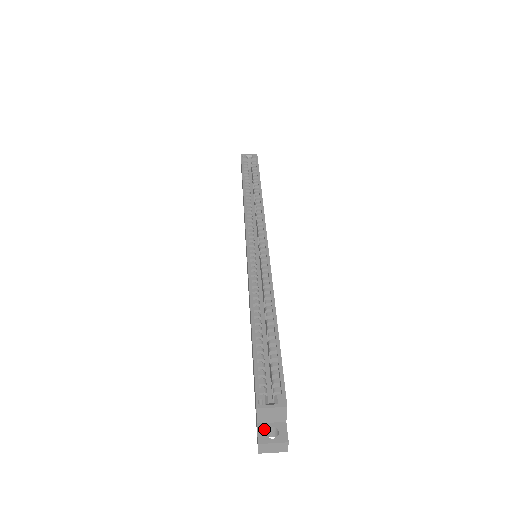
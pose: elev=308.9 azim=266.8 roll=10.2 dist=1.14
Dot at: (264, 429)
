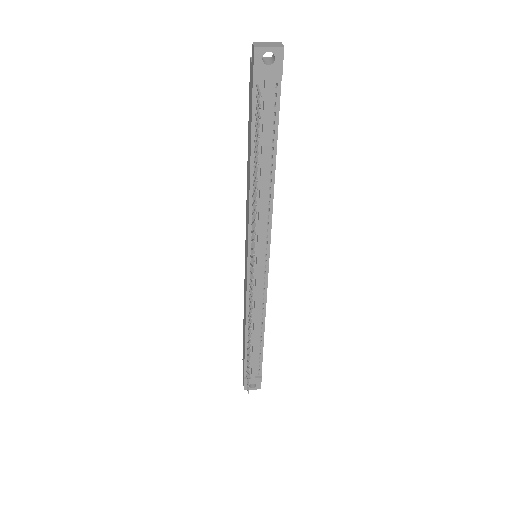
Dot at: occluded
